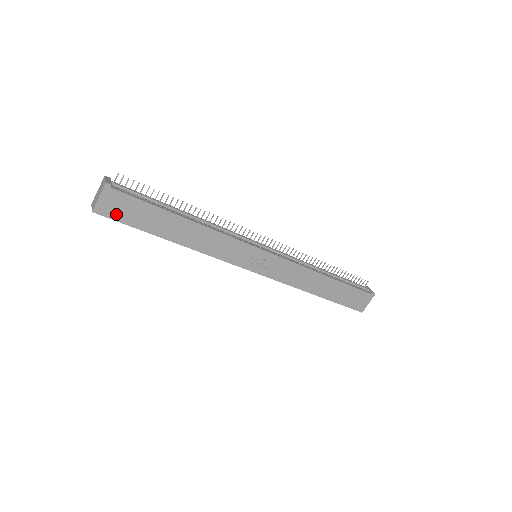
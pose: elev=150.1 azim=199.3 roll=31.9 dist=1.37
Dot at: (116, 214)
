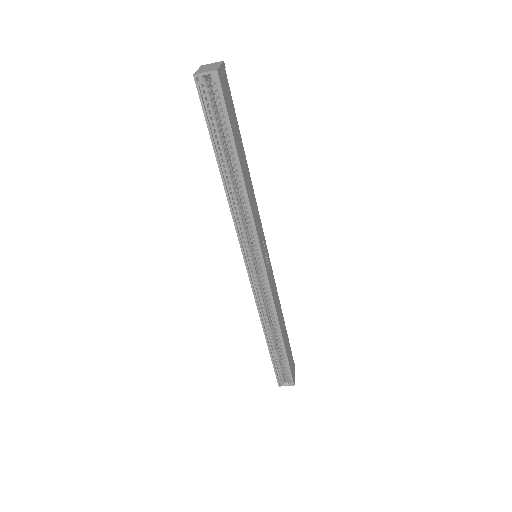
Dot at: (225, 94)
